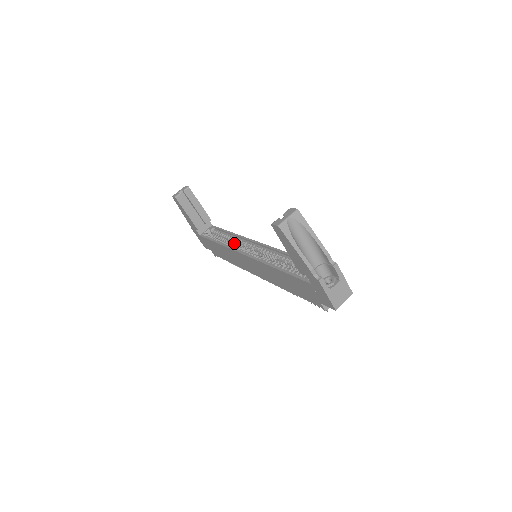
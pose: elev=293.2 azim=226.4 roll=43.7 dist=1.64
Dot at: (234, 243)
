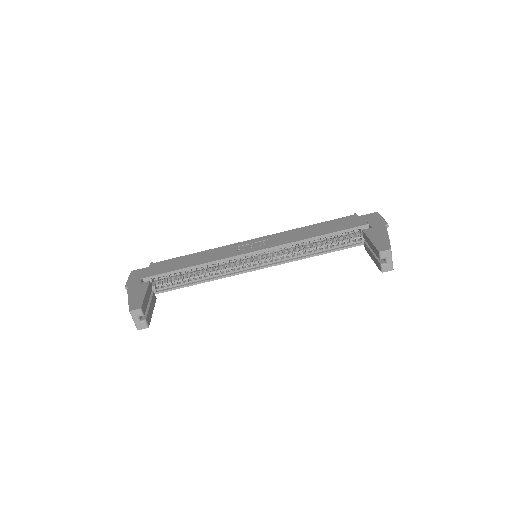
Dot at: (211, 268)
